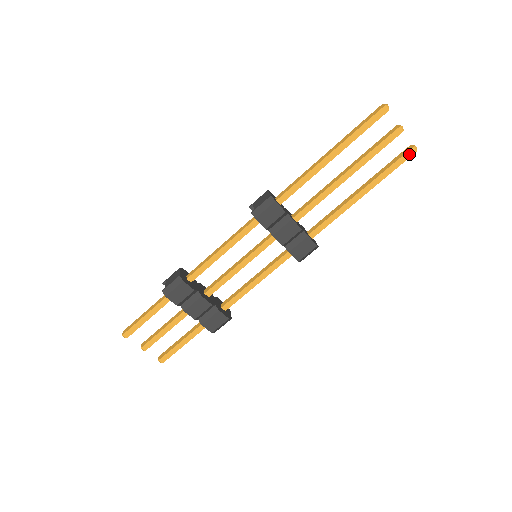
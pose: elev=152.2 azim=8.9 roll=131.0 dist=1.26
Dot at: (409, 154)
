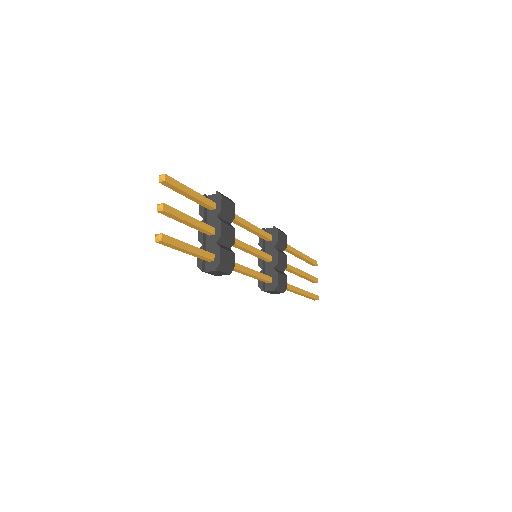
Dot at: (317, 297)
